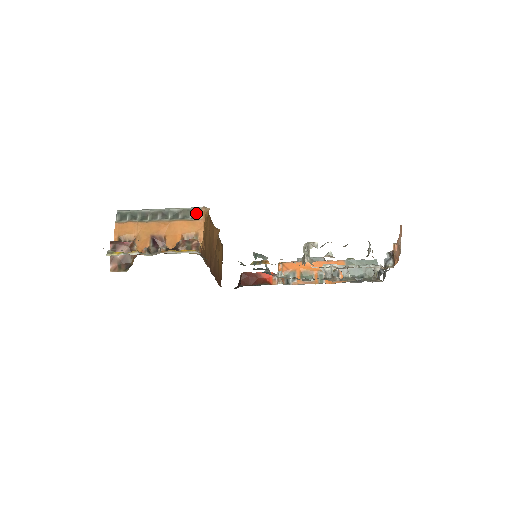
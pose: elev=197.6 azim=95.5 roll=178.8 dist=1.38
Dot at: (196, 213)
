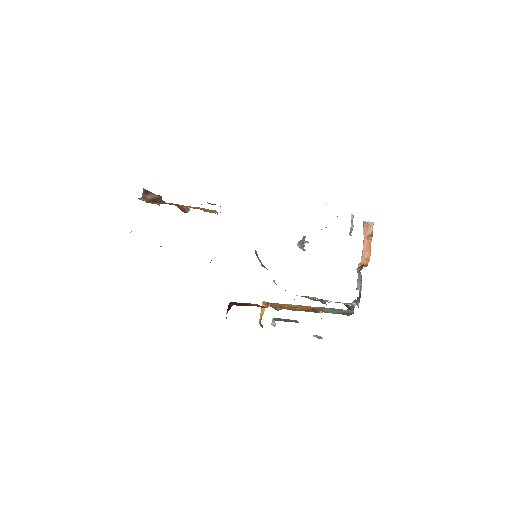
Dot at: occluded
